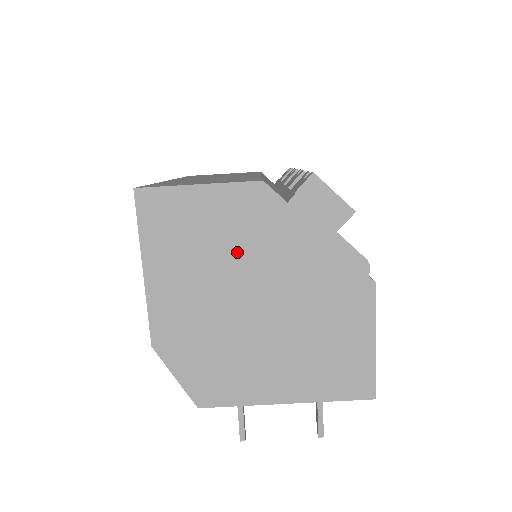
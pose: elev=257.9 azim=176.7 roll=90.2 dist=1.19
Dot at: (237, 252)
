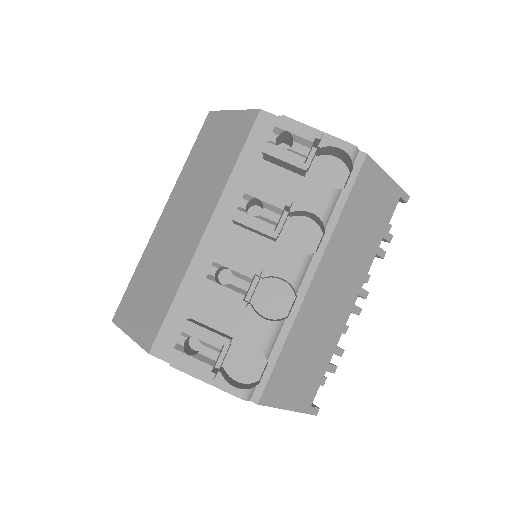
Dot at: occluded
